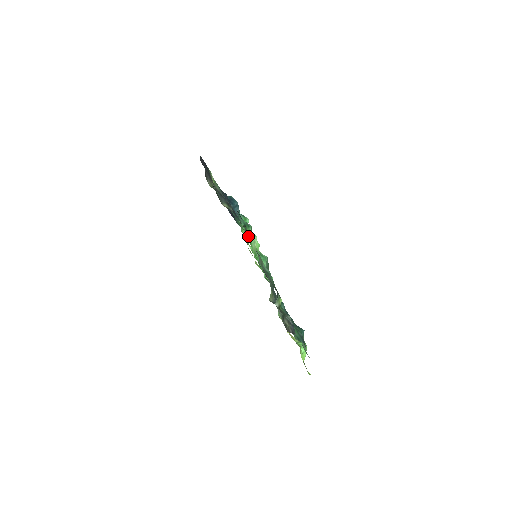
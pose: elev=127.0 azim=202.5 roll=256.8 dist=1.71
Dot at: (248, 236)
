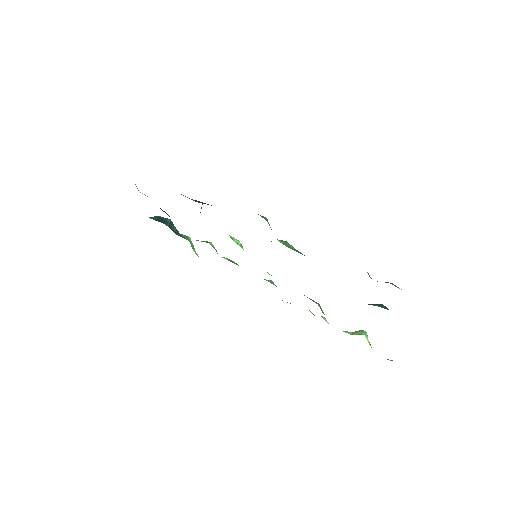
Dot at: occluded
